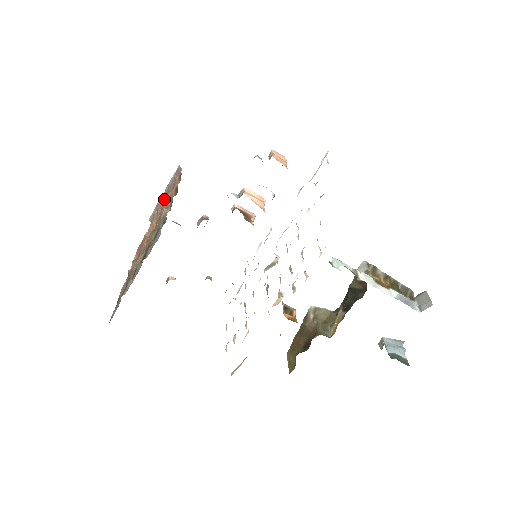
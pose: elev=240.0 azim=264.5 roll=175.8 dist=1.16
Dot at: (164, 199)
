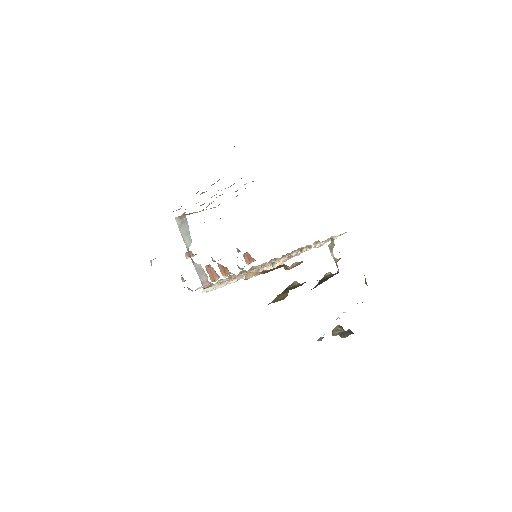
Dot at: (199, 211)
